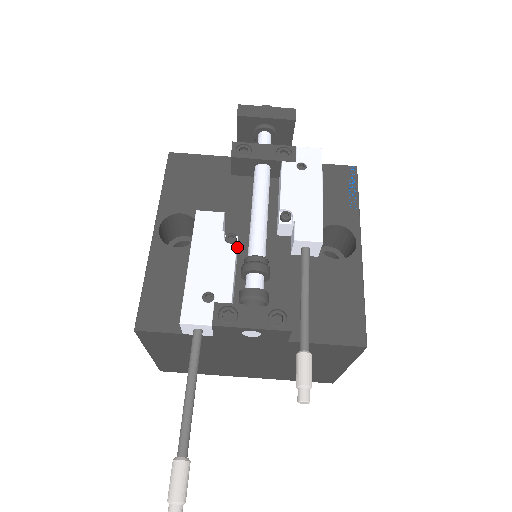
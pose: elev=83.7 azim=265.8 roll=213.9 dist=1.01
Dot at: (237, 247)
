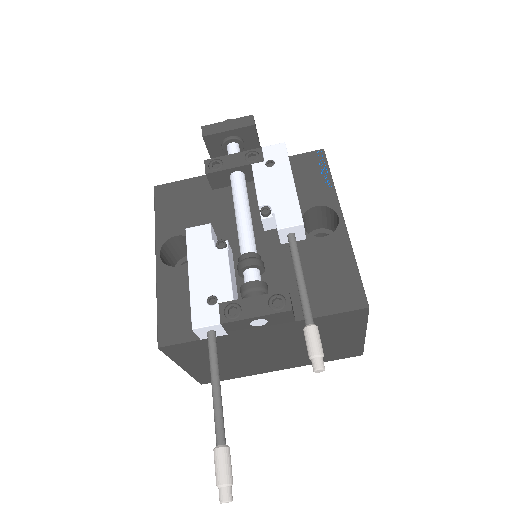
Dot at: (230, 251)
